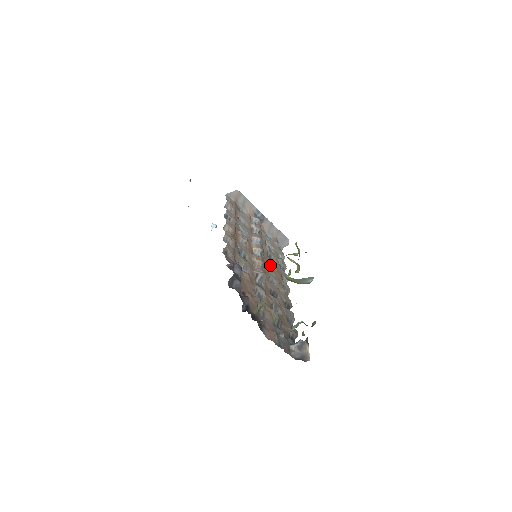
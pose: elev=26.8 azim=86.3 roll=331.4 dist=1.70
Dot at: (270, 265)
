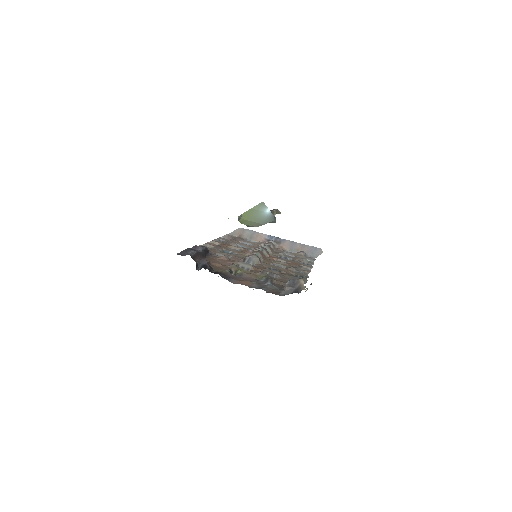
Dot at: occluded
